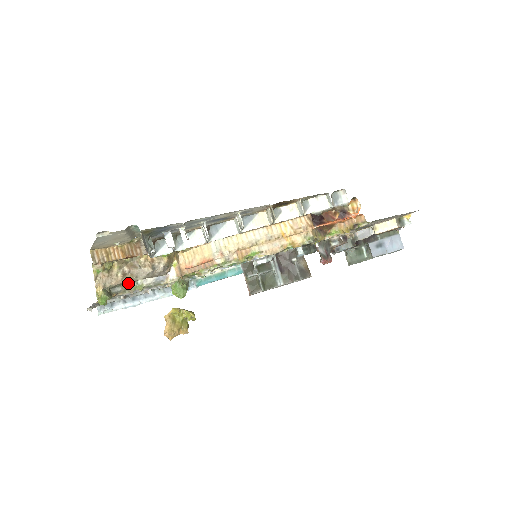
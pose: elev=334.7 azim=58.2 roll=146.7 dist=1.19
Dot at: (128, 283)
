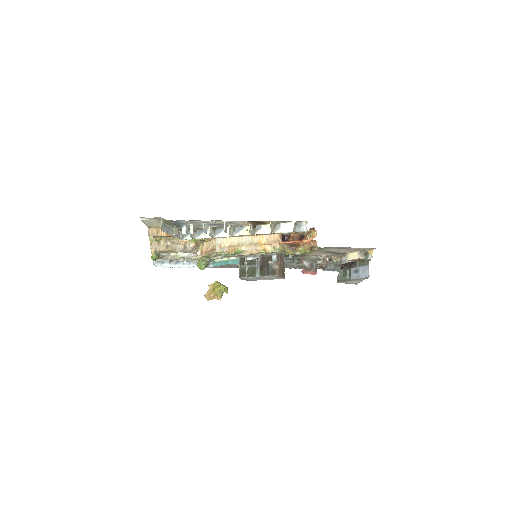
Dot at: (171, 252)
